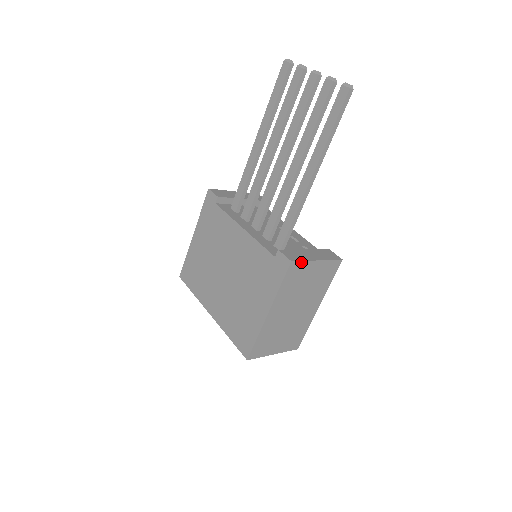
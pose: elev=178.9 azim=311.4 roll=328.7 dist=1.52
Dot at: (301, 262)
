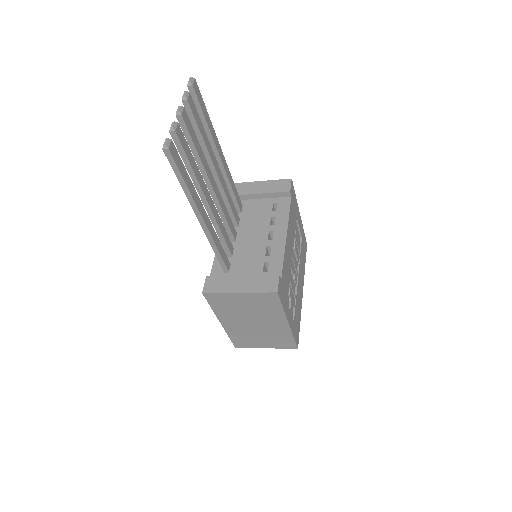
Dot at: (216, 293)
